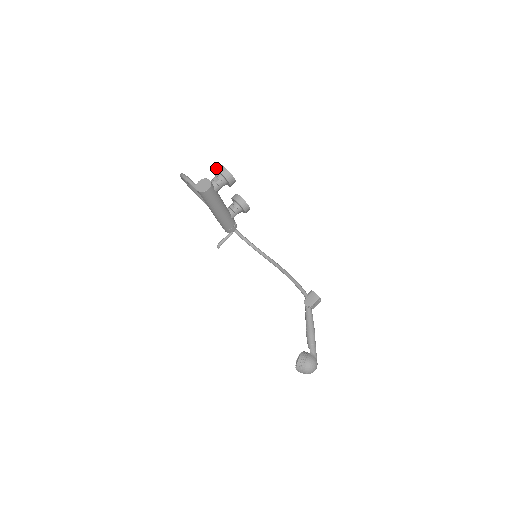
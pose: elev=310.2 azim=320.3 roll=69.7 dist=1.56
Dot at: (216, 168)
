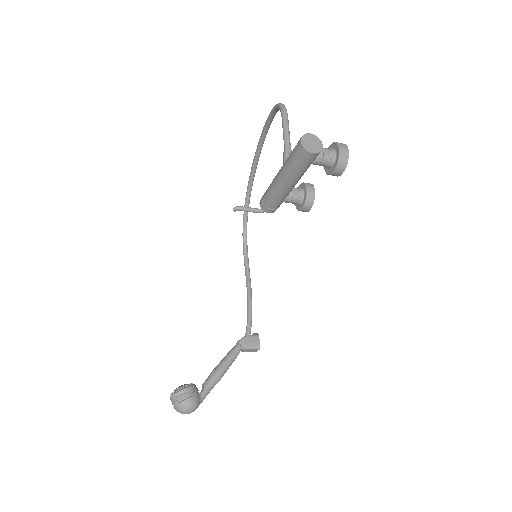
Dot at: occluded
